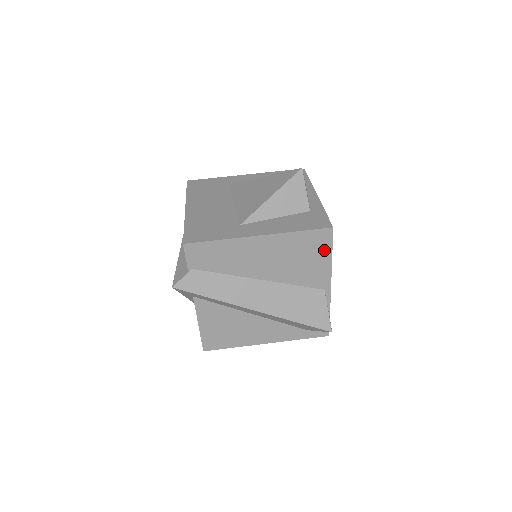
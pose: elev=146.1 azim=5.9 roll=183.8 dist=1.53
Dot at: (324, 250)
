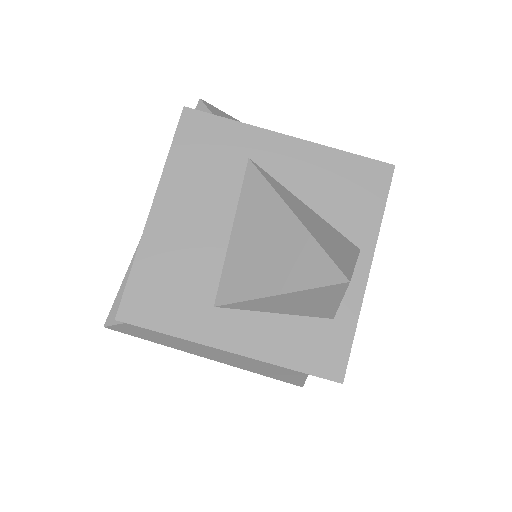
Dot at: occluded
